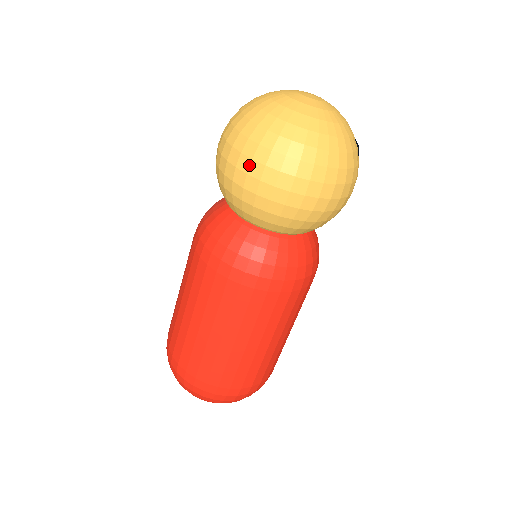
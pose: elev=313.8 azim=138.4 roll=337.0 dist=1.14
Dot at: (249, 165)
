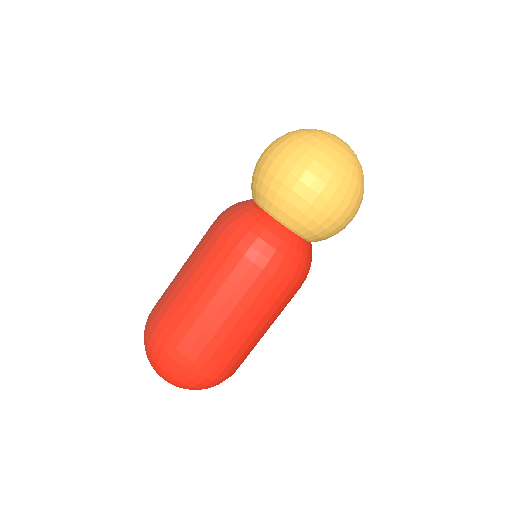
Dot at: (323, 188)
